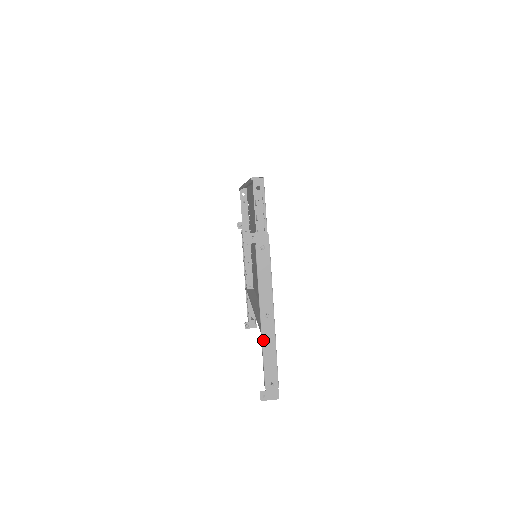
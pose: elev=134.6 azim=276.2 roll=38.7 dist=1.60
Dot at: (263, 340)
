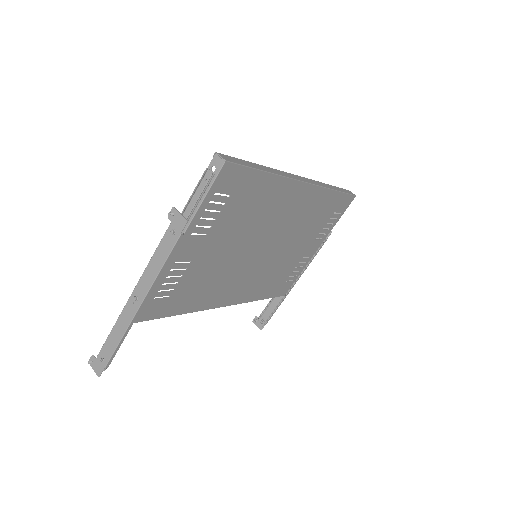
Dot at: (121, 316)
